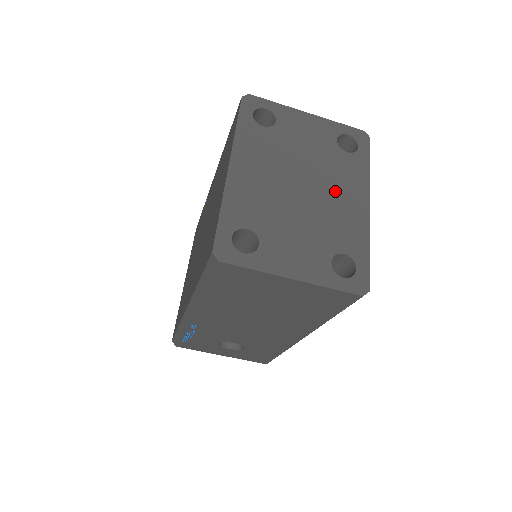
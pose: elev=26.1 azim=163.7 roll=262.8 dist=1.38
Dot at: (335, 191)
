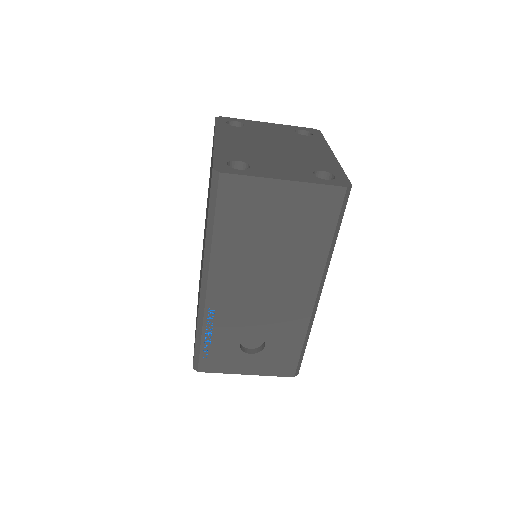
Dot at: (302, 148)
